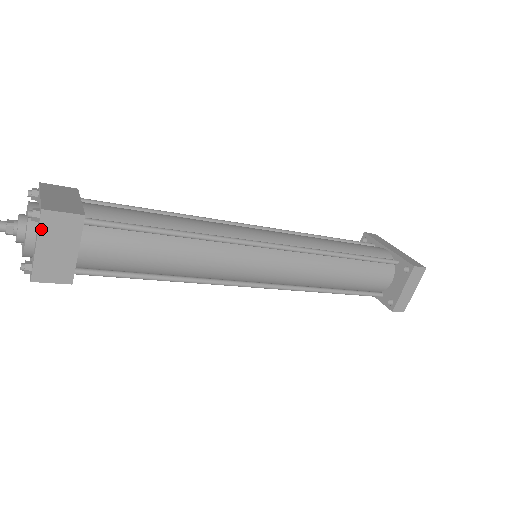
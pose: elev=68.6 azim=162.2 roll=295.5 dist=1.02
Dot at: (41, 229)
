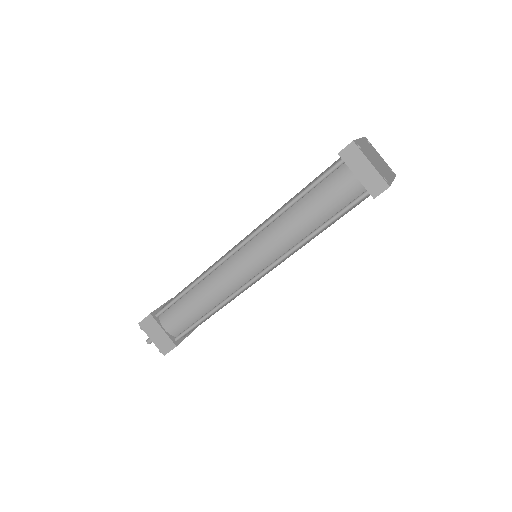
Dot at: (146, 331)
